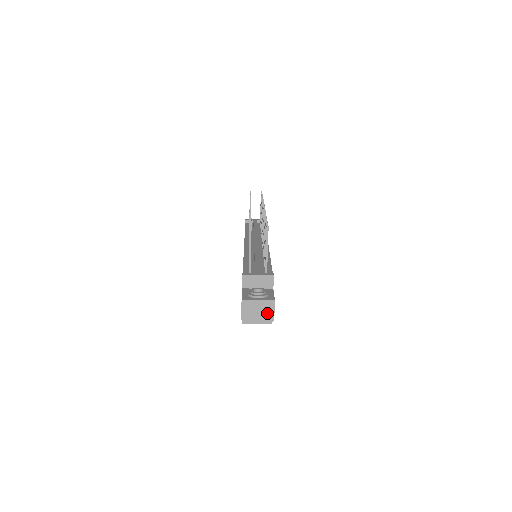
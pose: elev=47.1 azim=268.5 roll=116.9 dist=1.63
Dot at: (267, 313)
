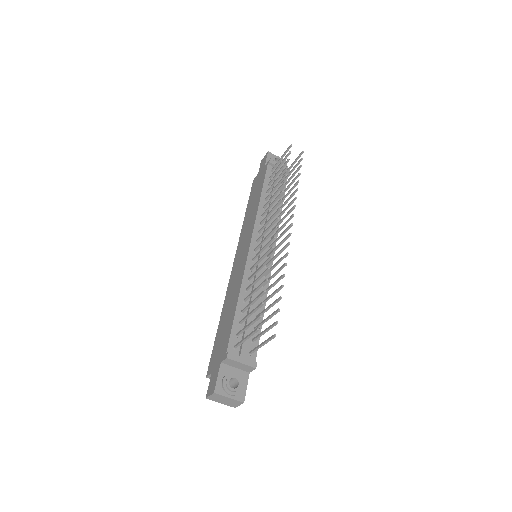
Dot at: (232, 404)
